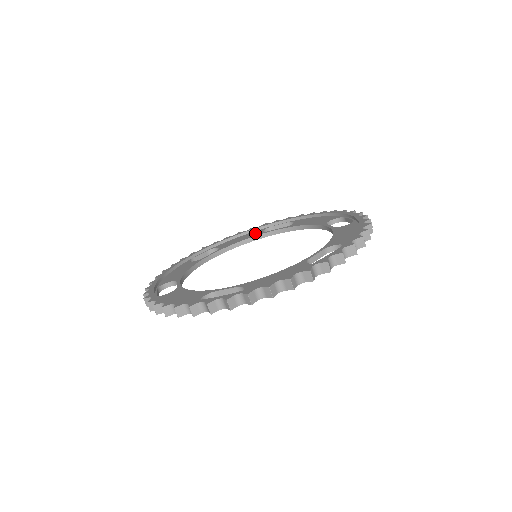
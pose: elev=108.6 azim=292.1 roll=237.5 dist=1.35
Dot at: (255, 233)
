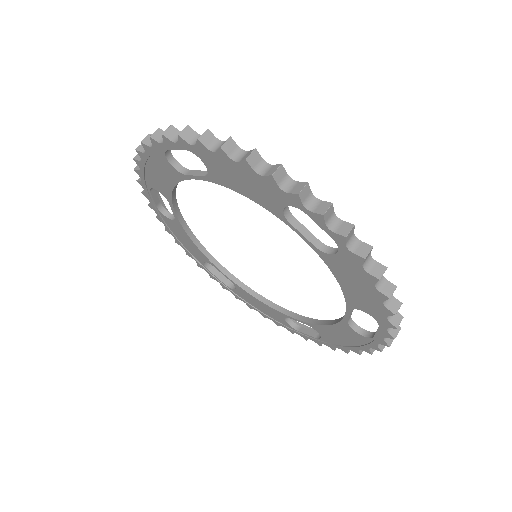
Dot at: occluded
